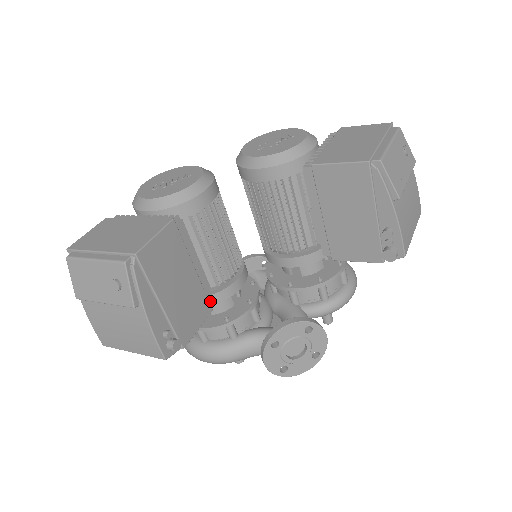
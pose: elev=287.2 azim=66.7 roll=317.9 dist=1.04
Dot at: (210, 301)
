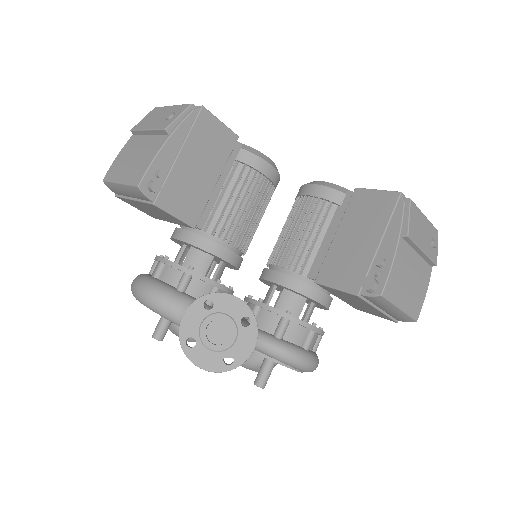
Dot at: (200, 224)
